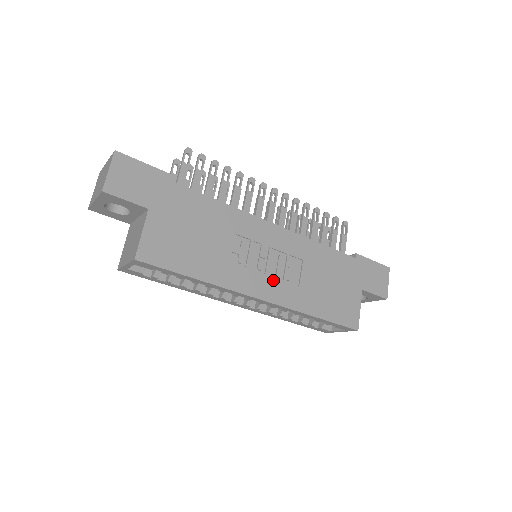
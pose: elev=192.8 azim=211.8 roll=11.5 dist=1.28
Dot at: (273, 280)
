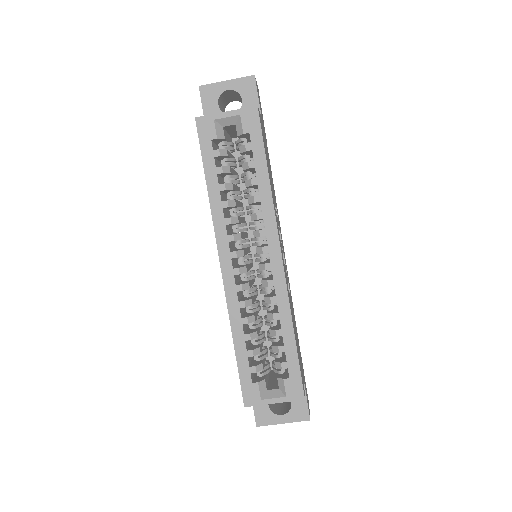
Dot at: occluded
